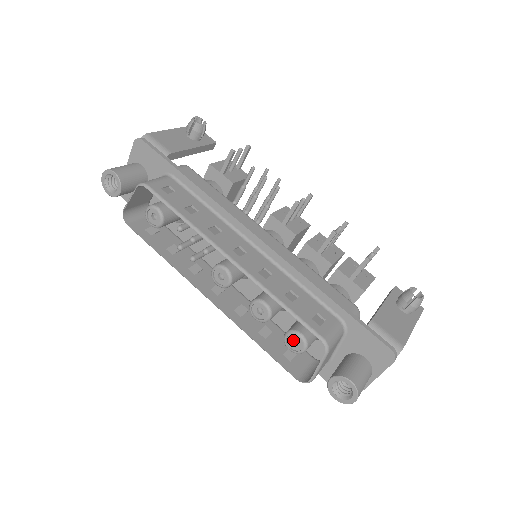
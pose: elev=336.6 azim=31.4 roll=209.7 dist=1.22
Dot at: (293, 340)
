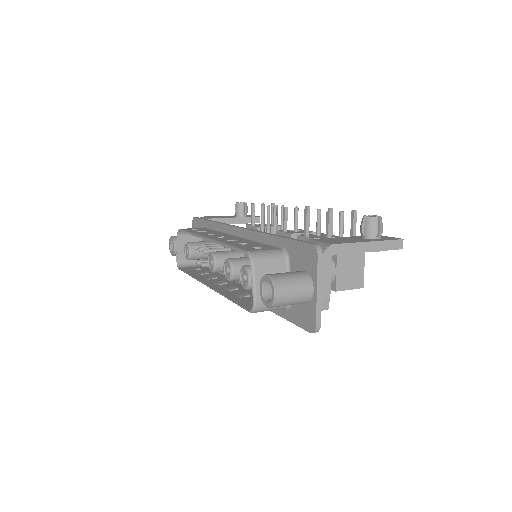
Dot at: occluded
